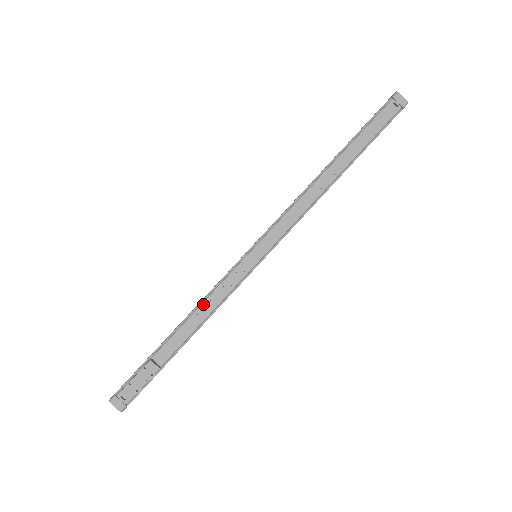
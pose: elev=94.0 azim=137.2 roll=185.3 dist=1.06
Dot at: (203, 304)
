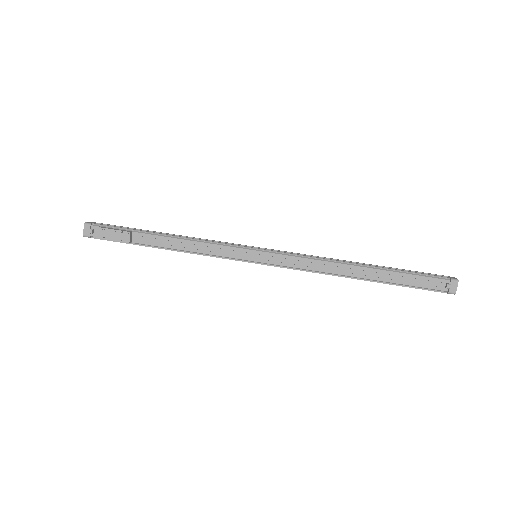
Dot at: (194, 242)
